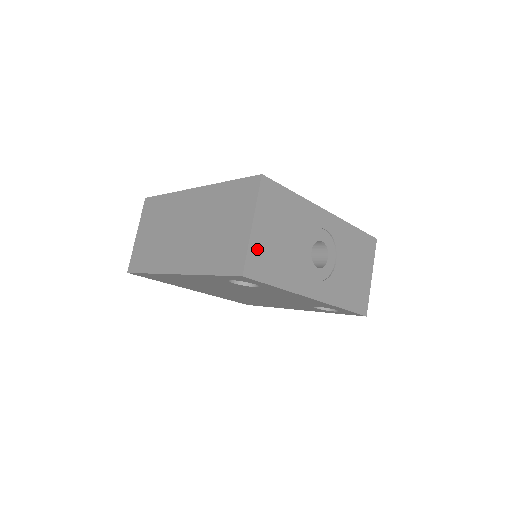
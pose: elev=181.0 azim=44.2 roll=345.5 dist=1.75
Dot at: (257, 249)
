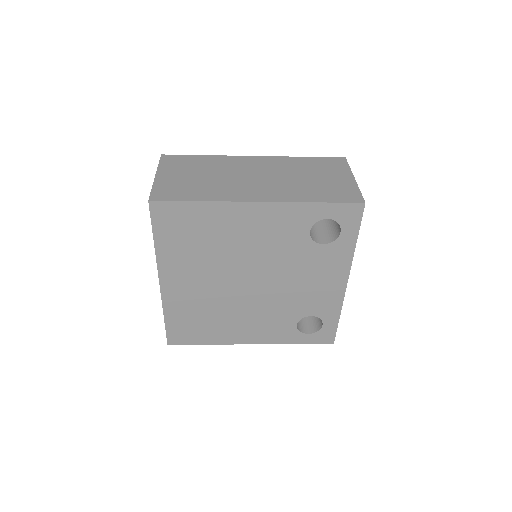
Dot at: occluded
